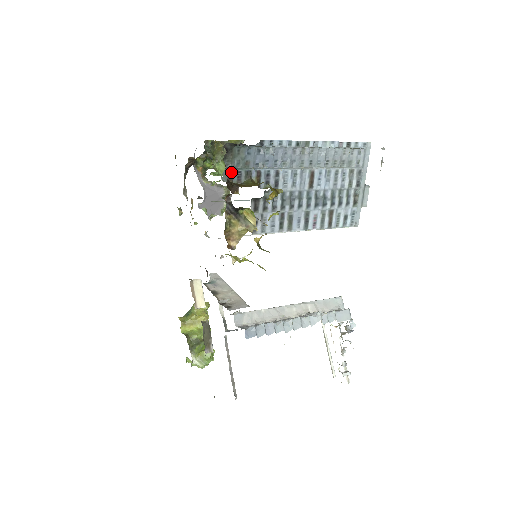
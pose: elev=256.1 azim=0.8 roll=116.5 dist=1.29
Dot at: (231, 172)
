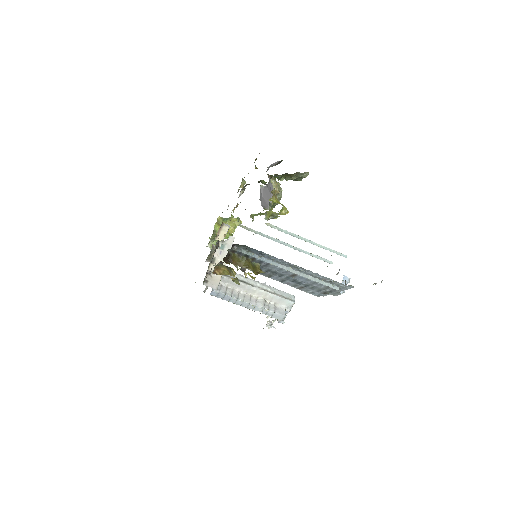
Dot at: (235, 251)
